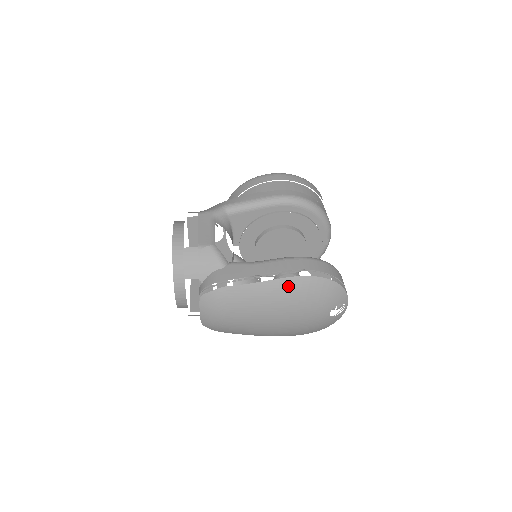
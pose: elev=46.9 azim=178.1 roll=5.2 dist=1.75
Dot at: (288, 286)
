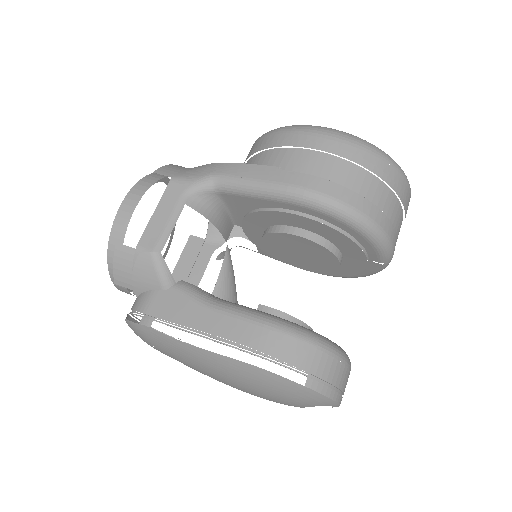
Dot at: (231, 367)
